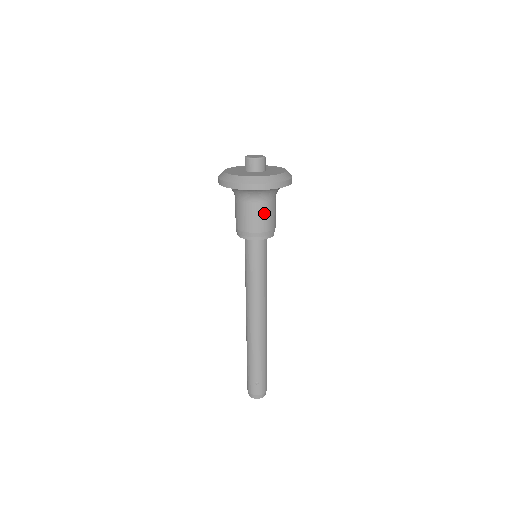
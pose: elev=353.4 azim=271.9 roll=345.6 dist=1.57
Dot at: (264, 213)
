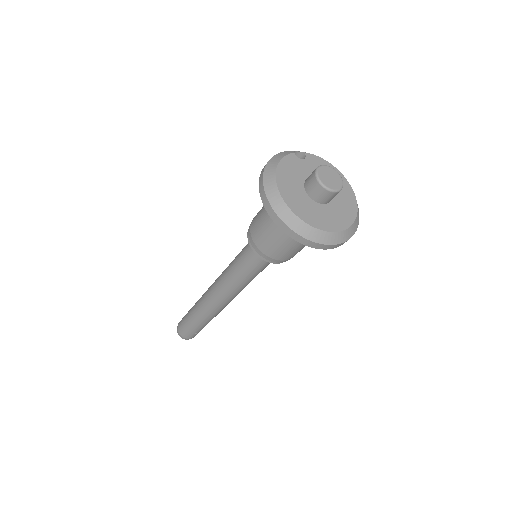
Dot at: occluded
